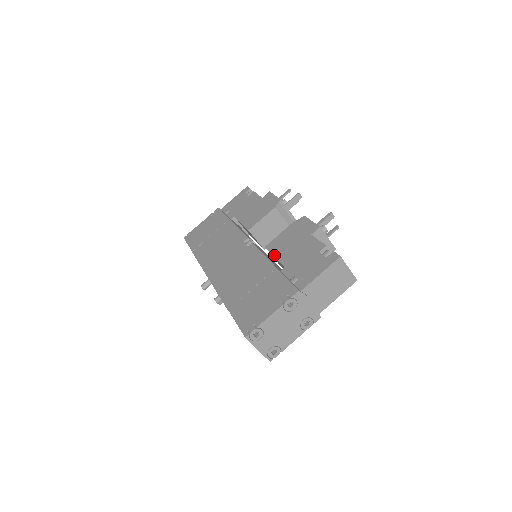
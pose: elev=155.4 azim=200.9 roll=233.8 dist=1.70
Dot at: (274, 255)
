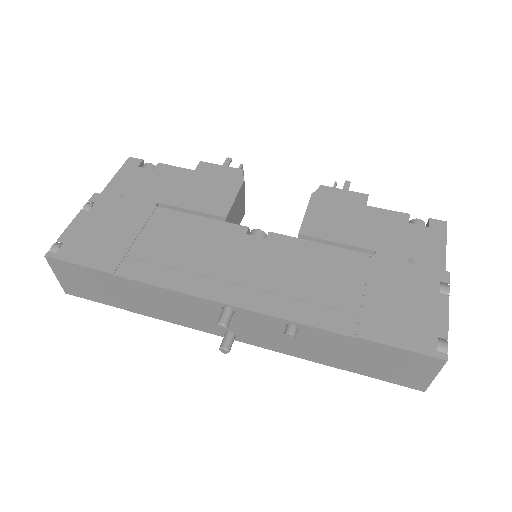
Dot at: (335, 241)
